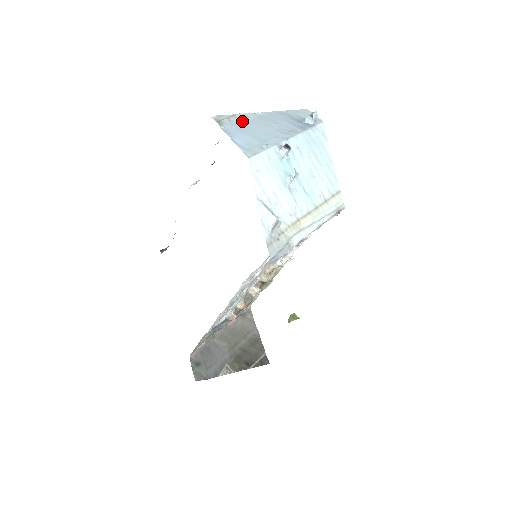
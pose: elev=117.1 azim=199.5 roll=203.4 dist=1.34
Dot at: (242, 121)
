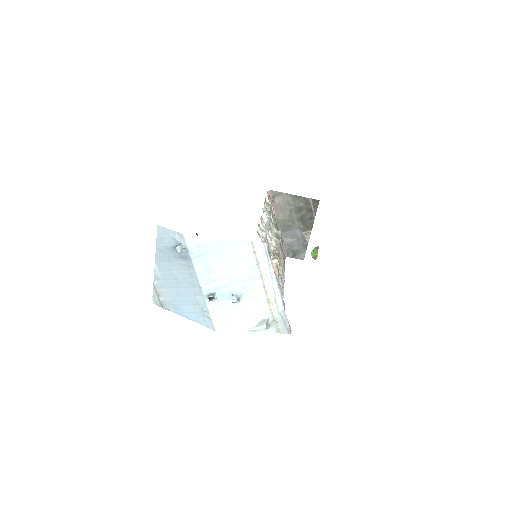
Dot at: (165, 291)
